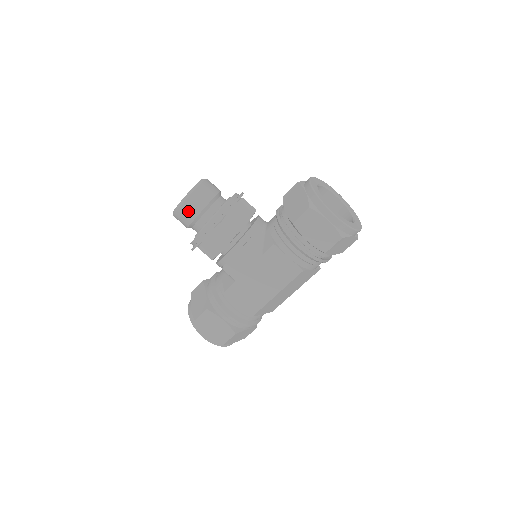
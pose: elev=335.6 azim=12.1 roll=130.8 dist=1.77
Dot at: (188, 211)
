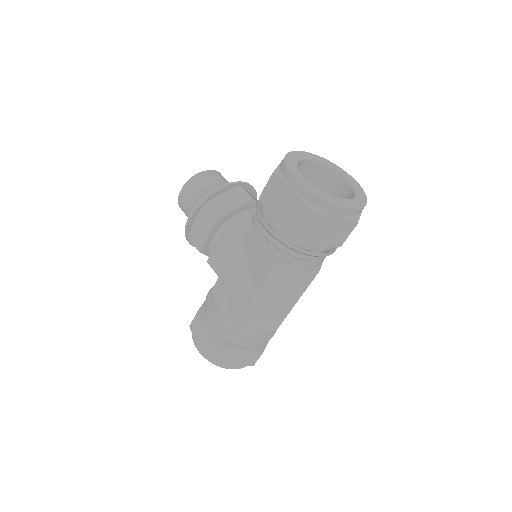
Dot at: (184, 199)
